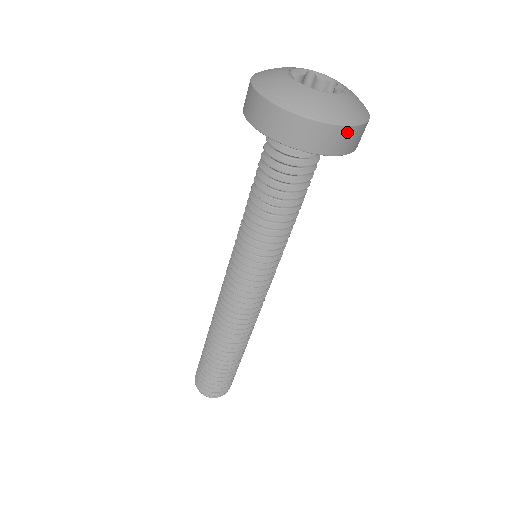
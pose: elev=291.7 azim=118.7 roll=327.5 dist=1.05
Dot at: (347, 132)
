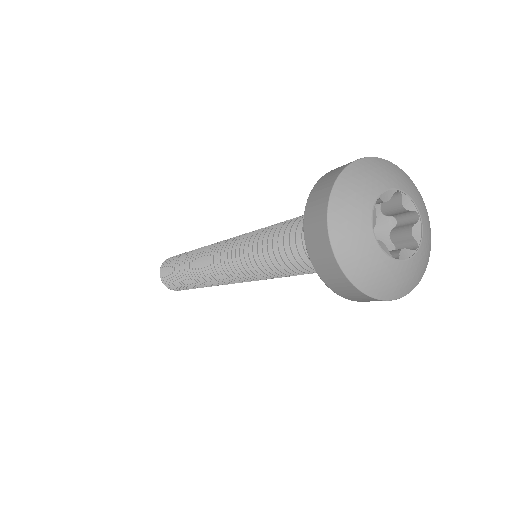
Dot at: (397, 297)
